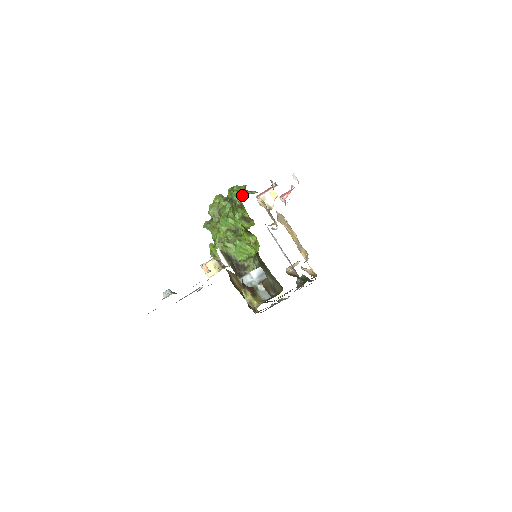
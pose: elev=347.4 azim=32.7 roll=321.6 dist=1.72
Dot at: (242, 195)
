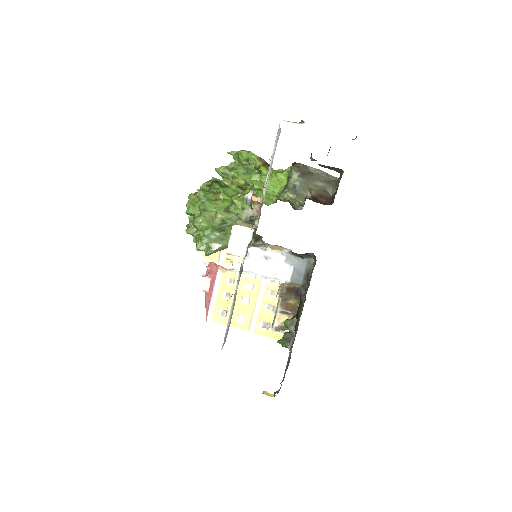
Dot at: occluded
